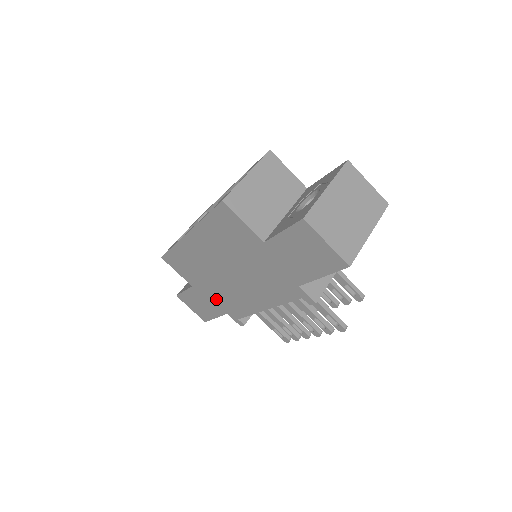
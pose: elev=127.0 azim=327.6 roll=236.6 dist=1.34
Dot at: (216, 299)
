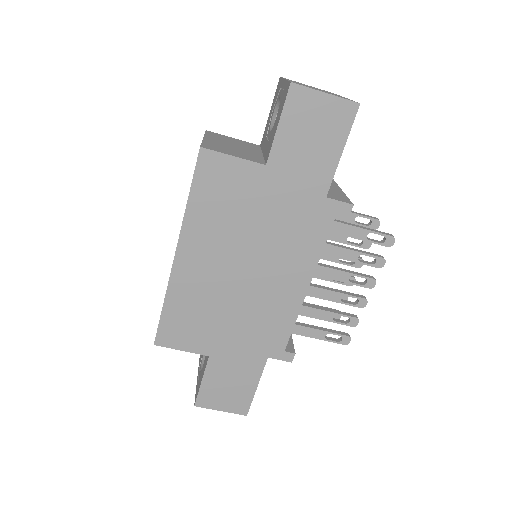
Dot at: (246, 344)
